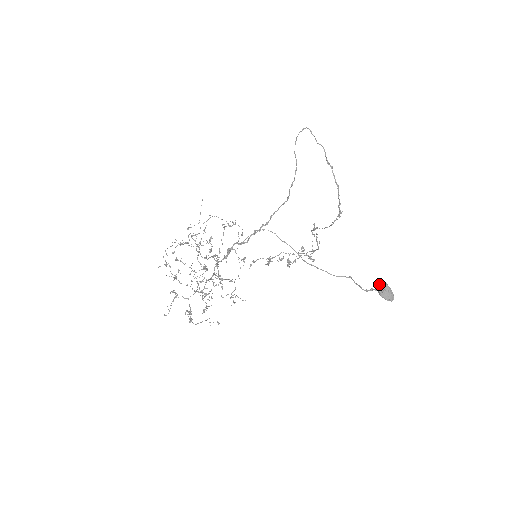
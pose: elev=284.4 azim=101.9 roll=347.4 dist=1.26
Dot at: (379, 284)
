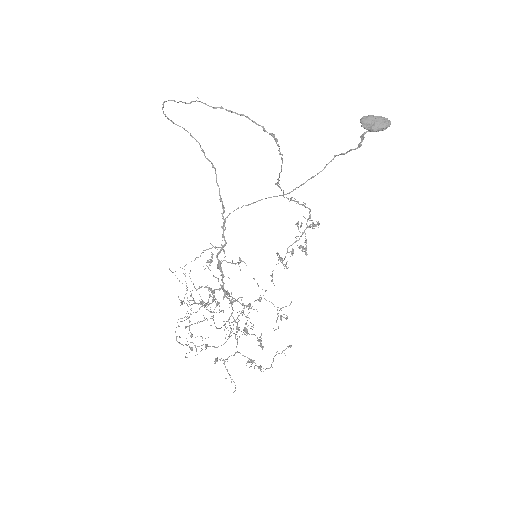
Dot at: occluded
